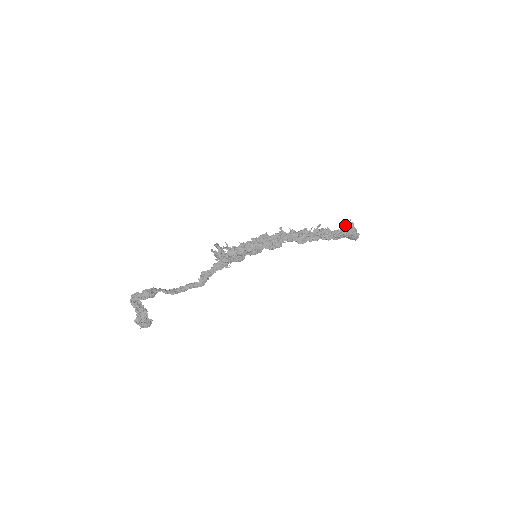
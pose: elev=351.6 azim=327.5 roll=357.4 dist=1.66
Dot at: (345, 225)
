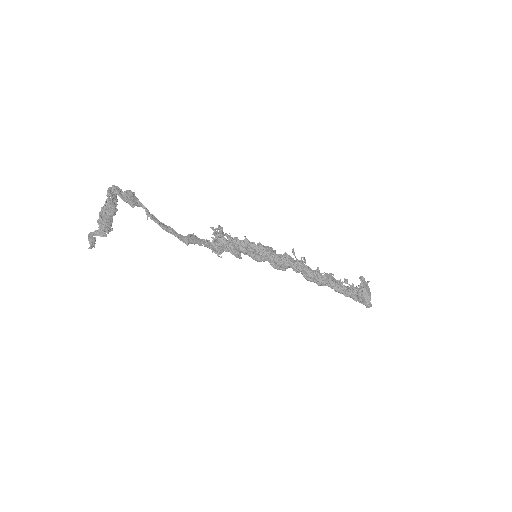
Dot at: occluded
